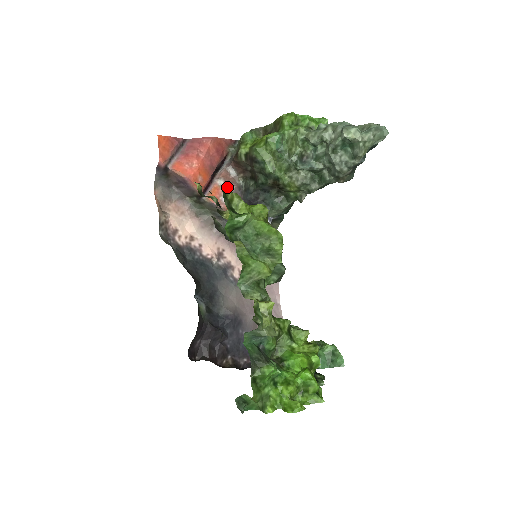
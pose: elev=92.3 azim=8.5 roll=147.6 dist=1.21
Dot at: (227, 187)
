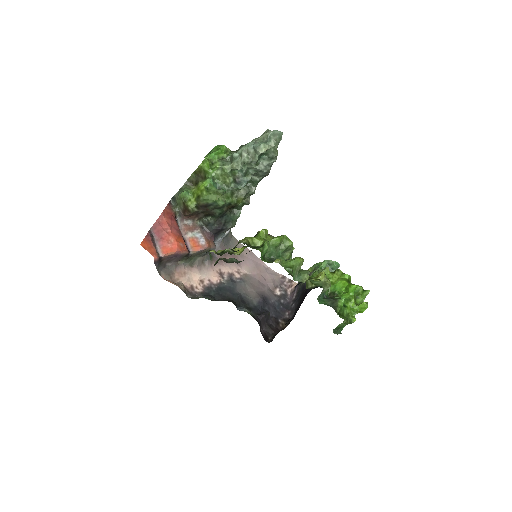
Dot at: (196, 234)
